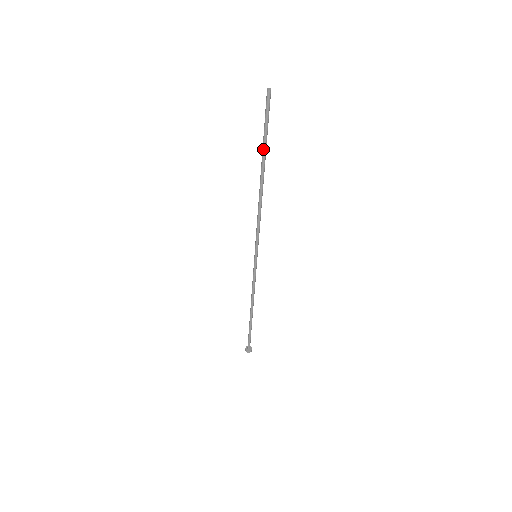
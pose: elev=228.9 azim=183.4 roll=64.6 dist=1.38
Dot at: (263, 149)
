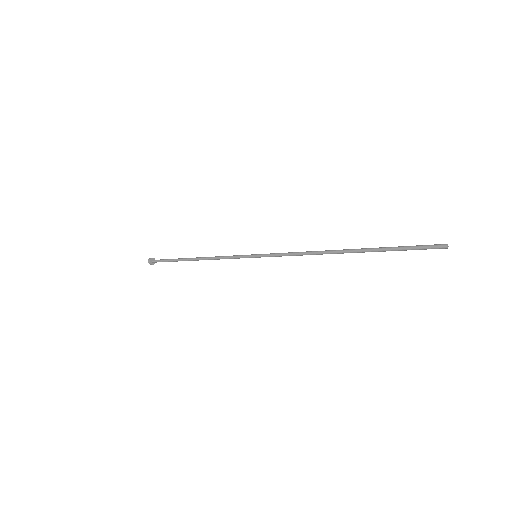
Dot at: (378, 251)
